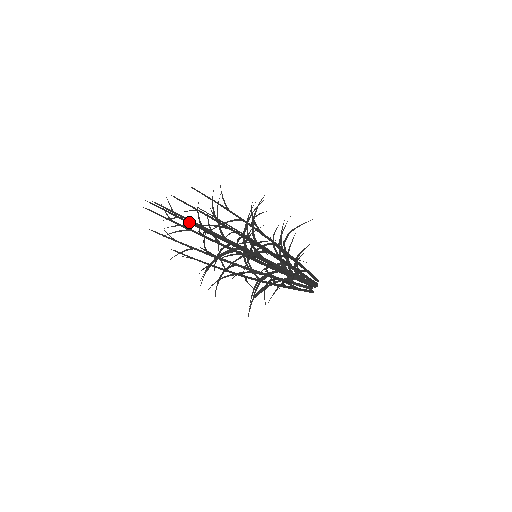
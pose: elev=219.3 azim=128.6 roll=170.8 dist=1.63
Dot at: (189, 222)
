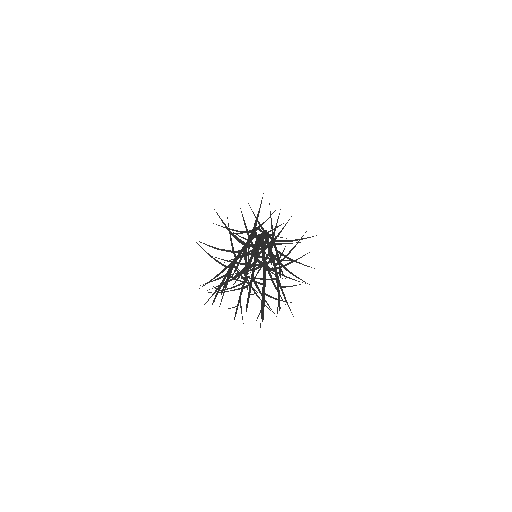
Dot at: (250, 286)
